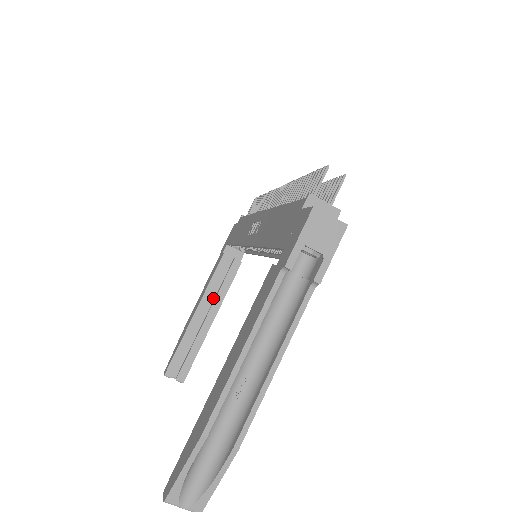
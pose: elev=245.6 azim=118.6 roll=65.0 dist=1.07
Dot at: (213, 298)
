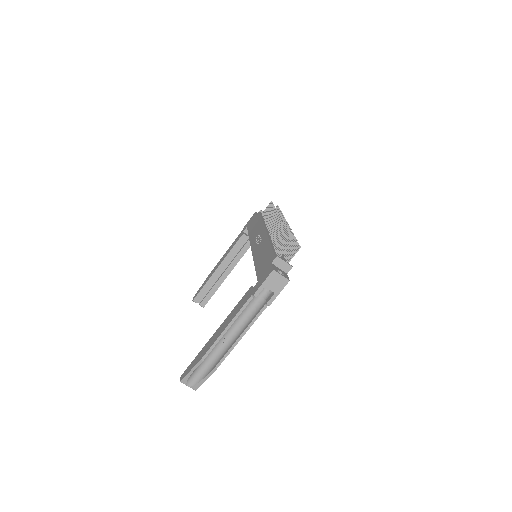
Dot at: (231, 260)
